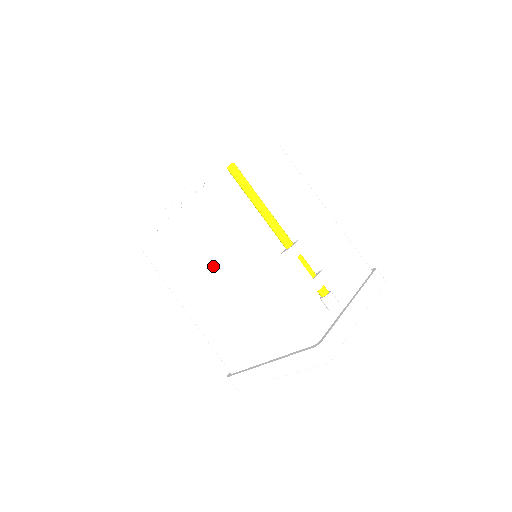
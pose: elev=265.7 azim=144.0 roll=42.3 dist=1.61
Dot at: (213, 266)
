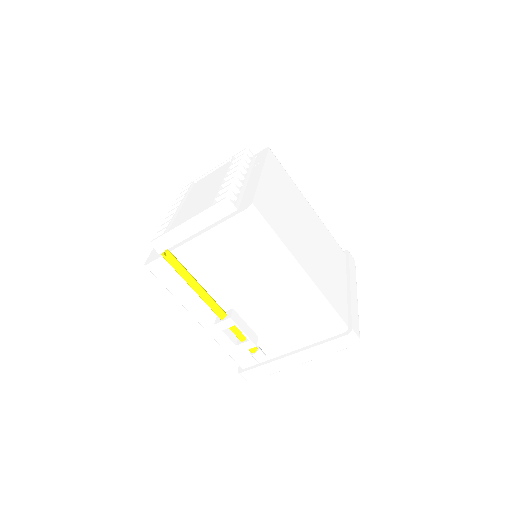
Dot at: occluded
